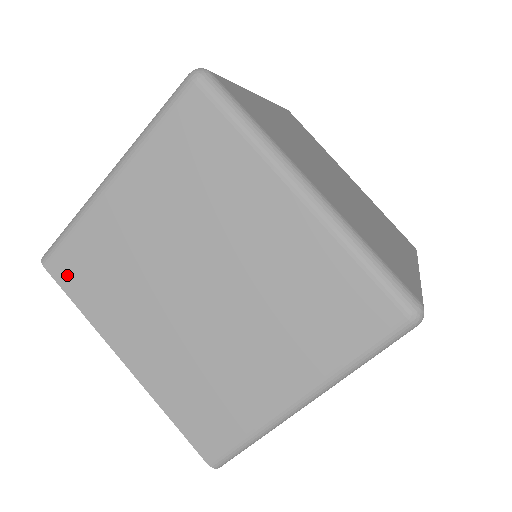
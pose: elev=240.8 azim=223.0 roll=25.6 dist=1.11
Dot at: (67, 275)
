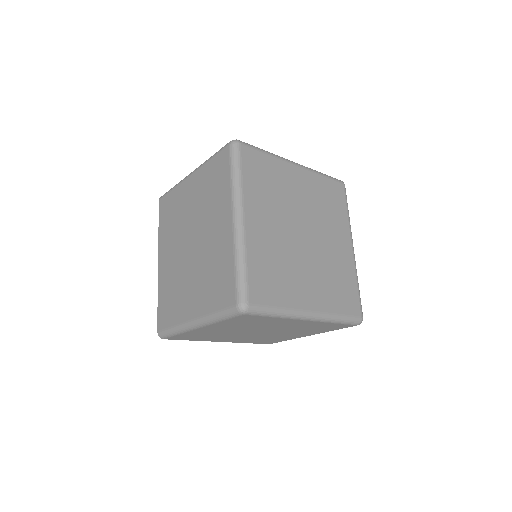
Dot at: occluded
